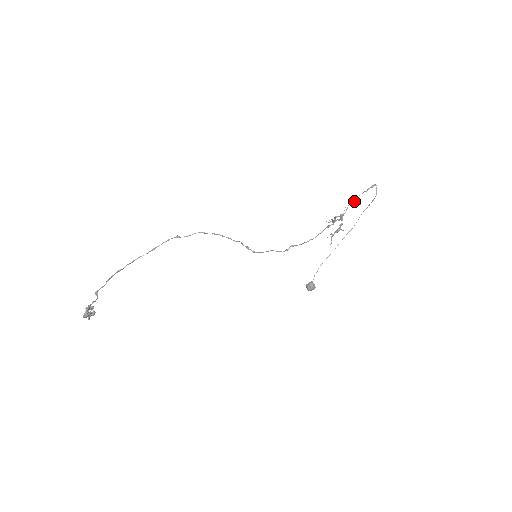
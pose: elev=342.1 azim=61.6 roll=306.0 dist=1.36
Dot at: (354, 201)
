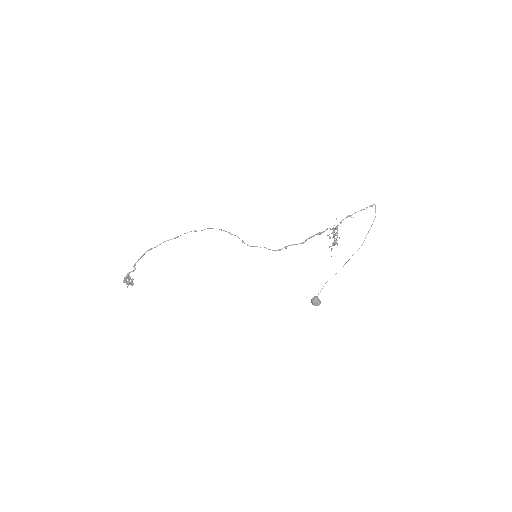
Dot at: (351, 217)
